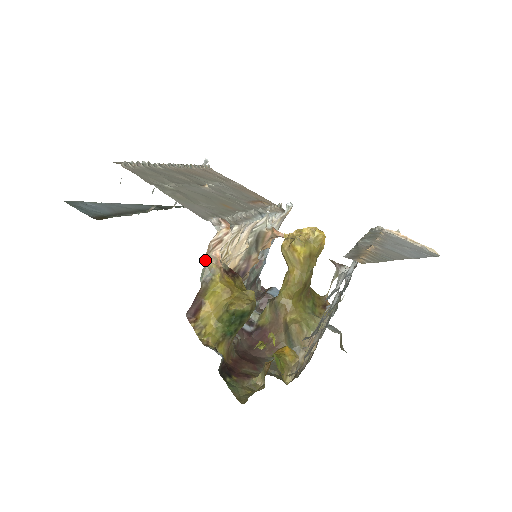
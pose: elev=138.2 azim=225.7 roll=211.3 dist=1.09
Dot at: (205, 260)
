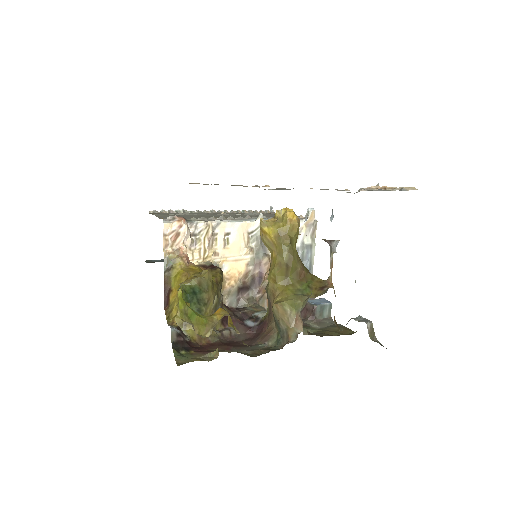
Dot at: (165, 252)
